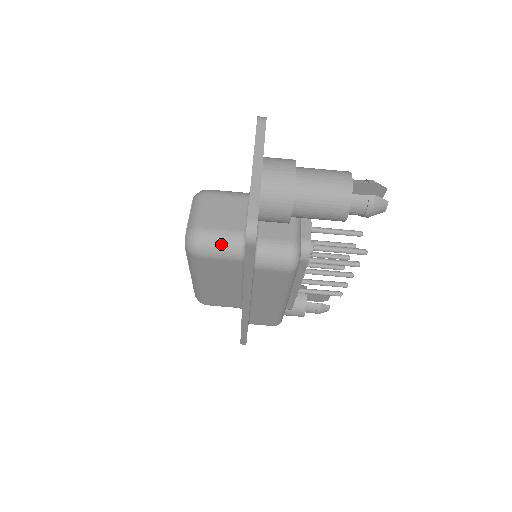
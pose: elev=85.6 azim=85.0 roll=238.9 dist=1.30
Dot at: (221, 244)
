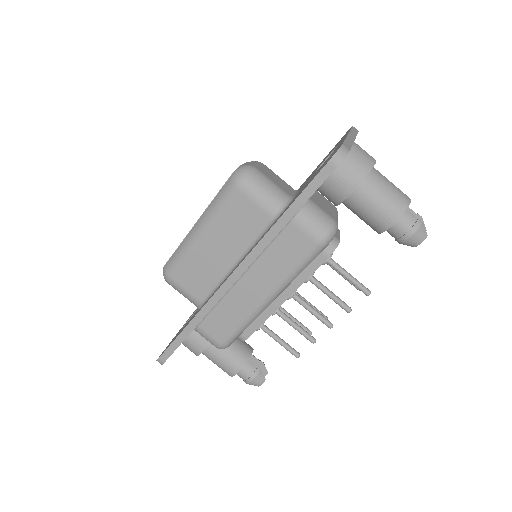
Dot at: (268, 189)
